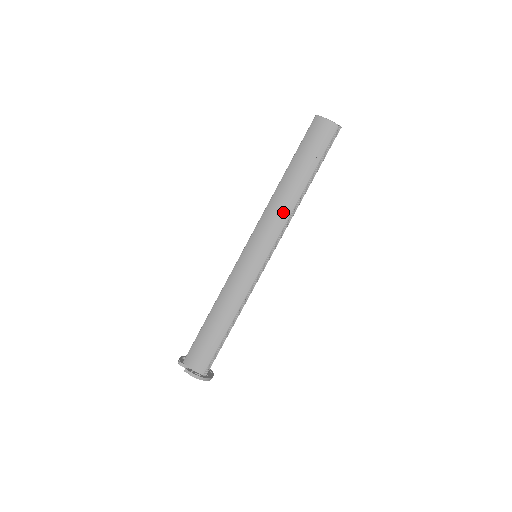
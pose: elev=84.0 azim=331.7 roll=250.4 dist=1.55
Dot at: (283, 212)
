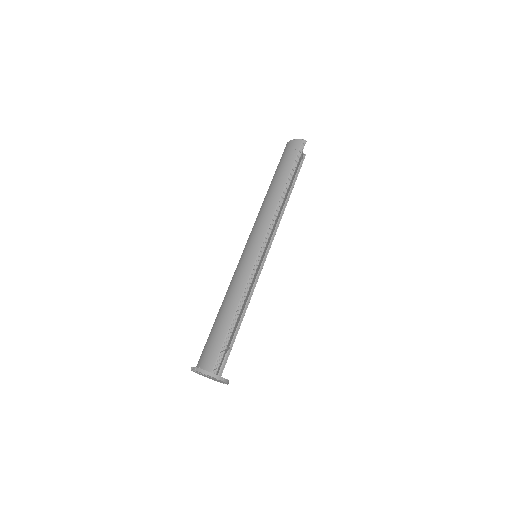
Dot at: (269, 209)
